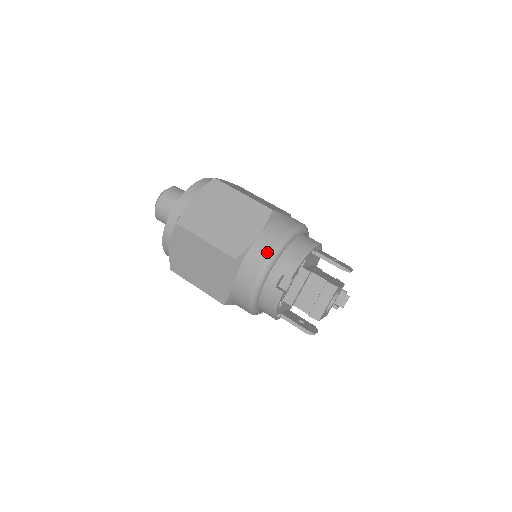
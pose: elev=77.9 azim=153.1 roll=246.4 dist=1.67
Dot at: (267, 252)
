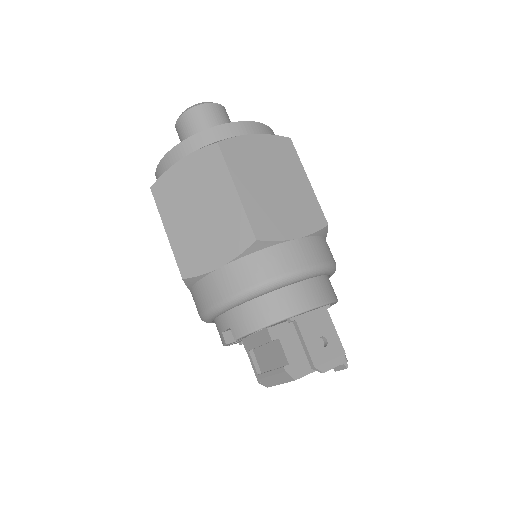
Dot at: (218, 295)
